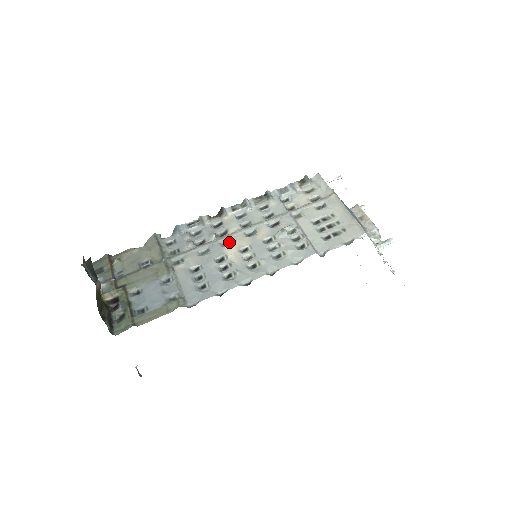
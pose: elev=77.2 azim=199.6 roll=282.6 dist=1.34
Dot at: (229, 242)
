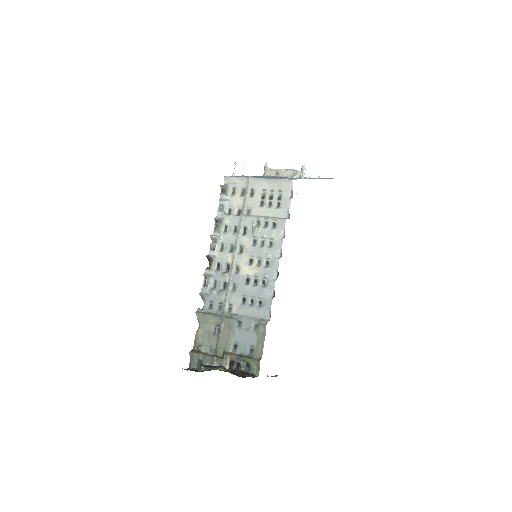
Dot at: (237, 267)
